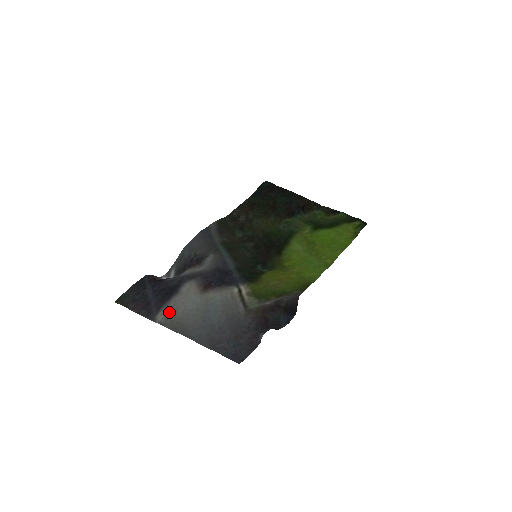
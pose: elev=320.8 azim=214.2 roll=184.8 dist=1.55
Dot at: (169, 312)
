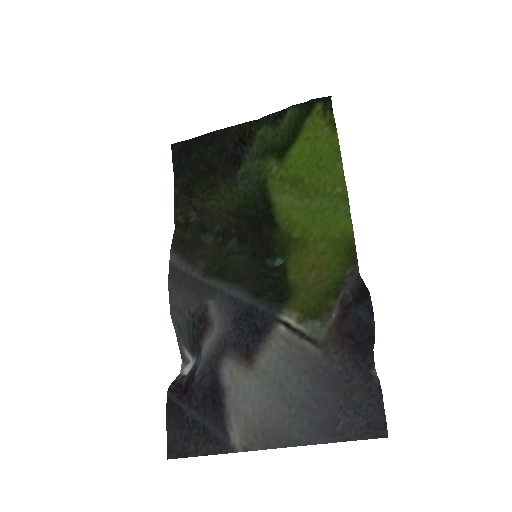
Dot at: (240, 426)
